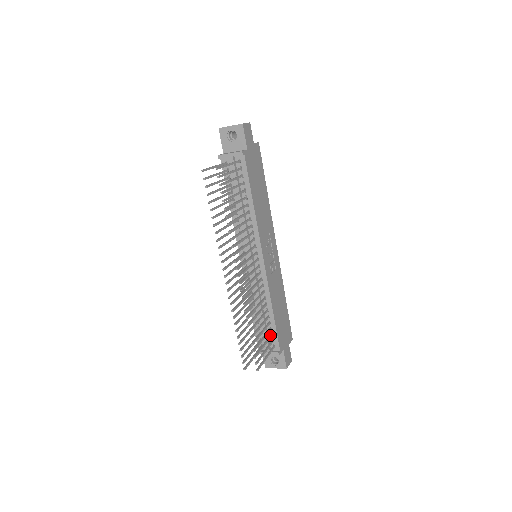
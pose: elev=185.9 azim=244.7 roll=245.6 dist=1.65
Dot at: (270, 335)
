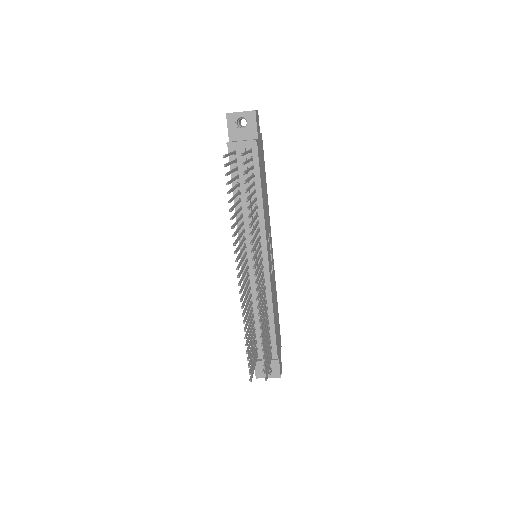
Dot at: (269, 342)
